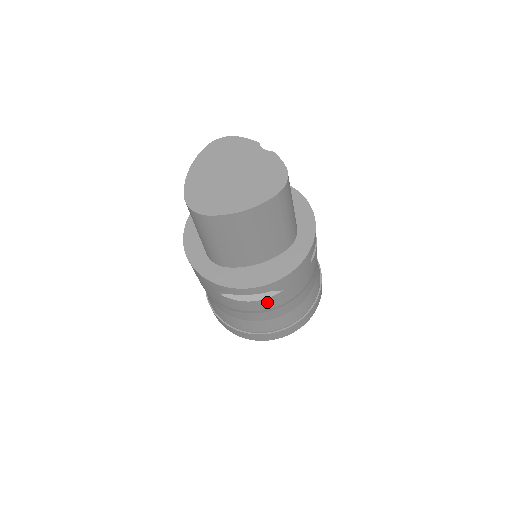
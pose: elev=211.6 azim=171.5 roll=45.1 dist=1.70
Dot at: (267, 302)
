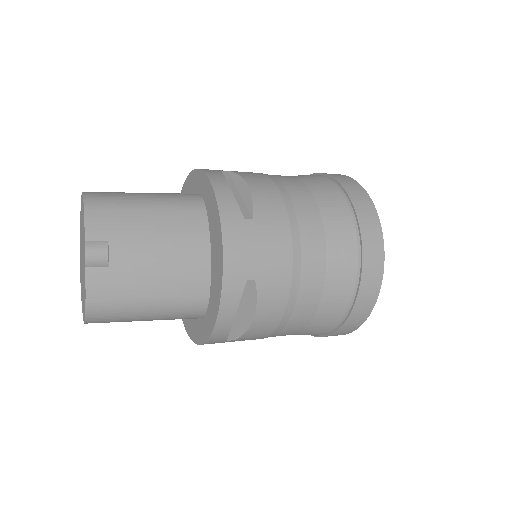
Dot at: occluded
